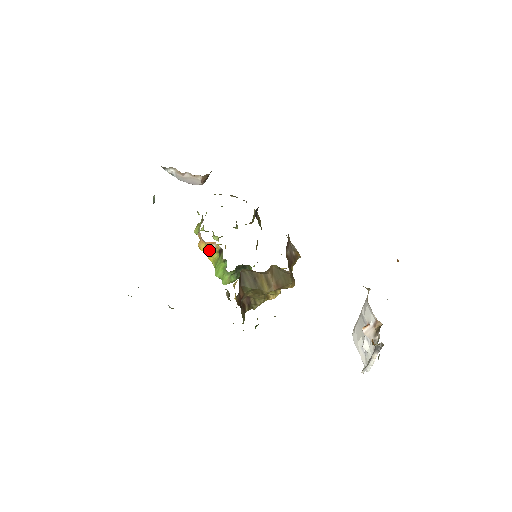
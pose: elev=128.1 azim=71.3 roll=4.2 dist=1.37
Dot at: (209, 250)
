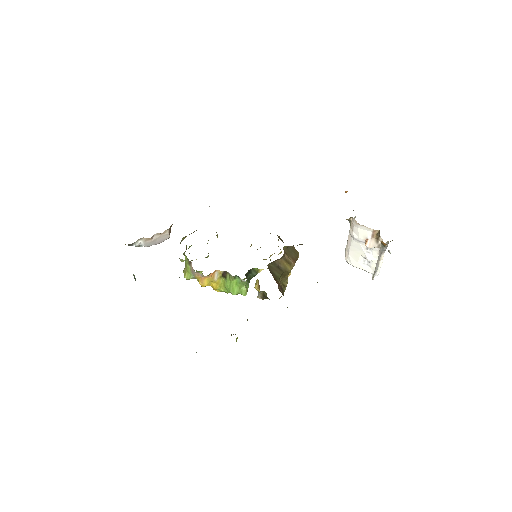
Dot at: (213, 280)
